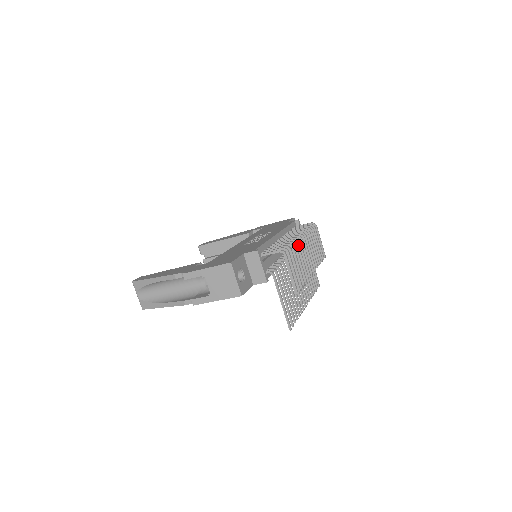
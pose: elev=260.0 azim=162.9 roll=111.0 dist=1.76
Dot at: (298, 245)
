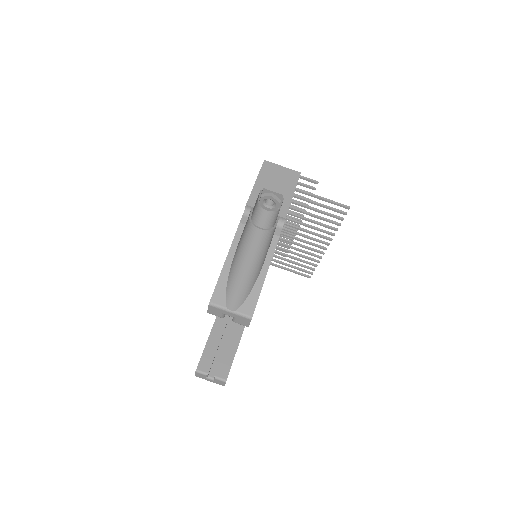
Dot at: occluded
